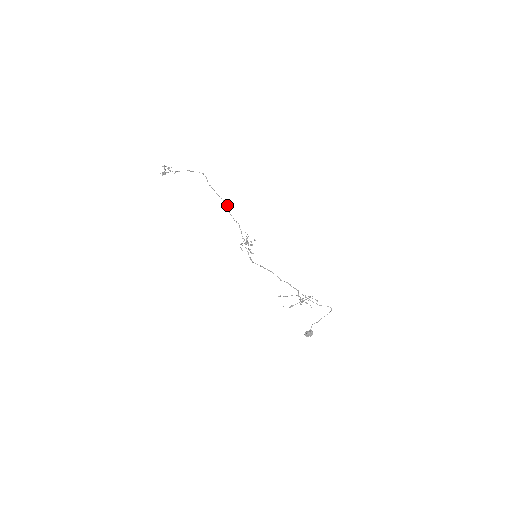
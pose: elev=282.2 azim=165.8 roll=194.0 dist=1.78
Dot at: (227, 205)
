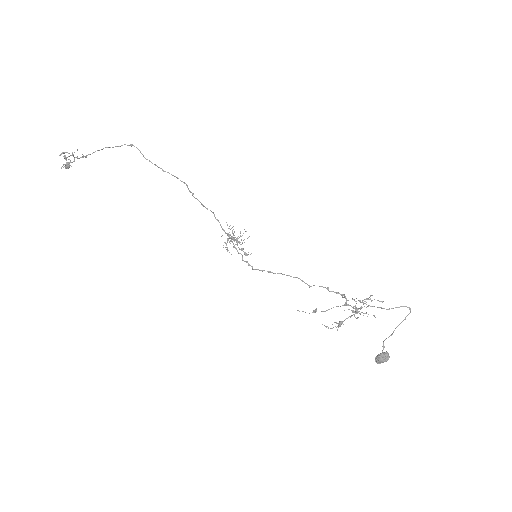
Dot at: (186, 184)
